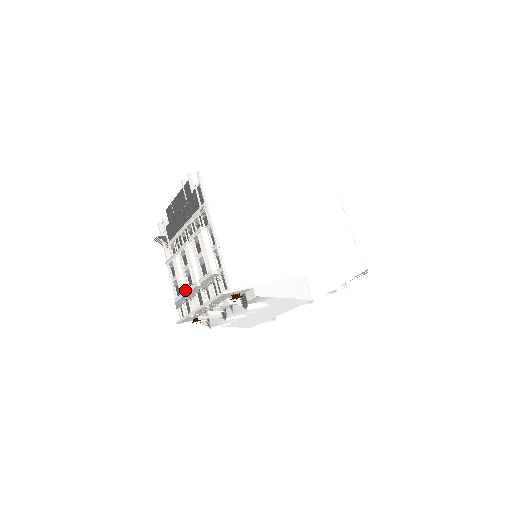
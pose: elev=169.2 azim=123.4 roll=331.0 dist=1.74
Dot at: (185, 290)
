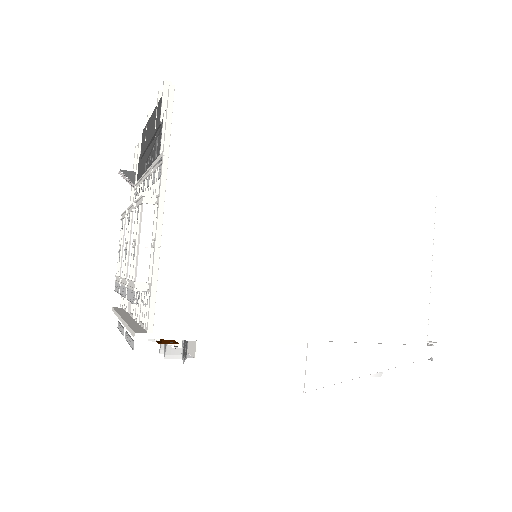
Dot at: (120, 277)
